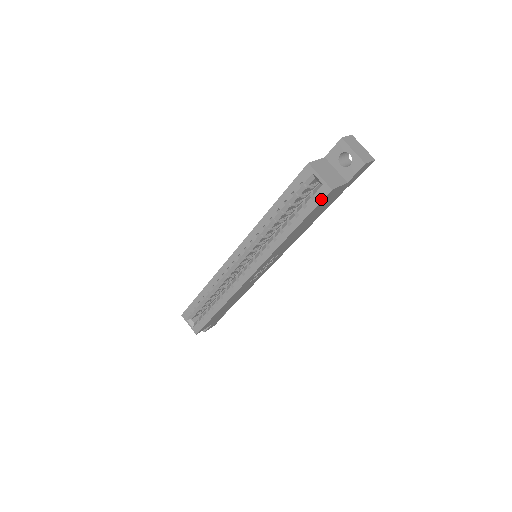
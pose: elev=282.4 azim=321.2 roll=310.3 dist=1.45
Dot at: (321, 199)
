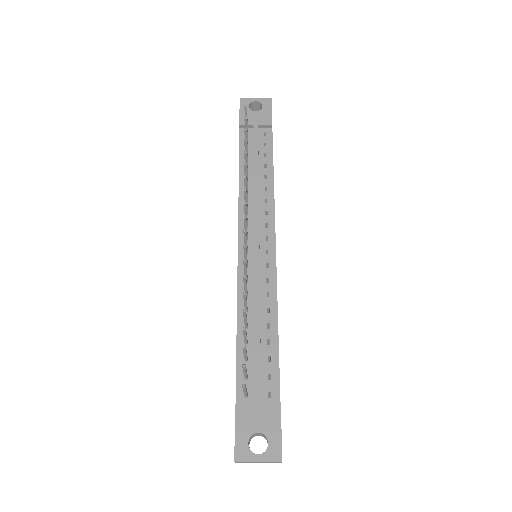
Dot at: occluded
